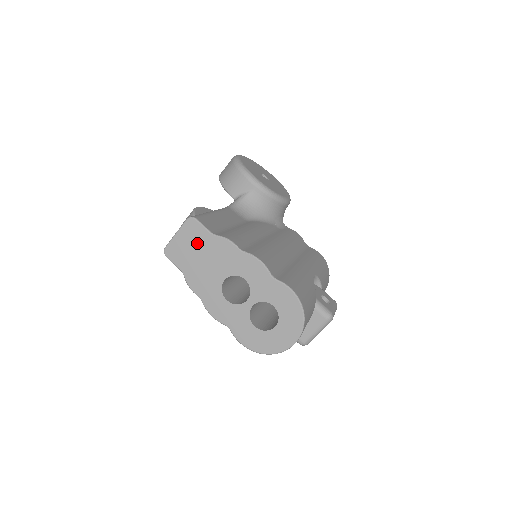
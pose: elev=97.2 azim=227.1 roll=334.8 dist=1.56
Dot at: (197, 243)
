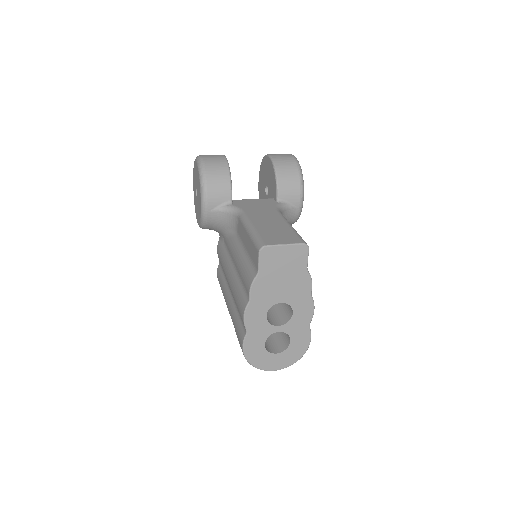
Dot at: (291, 265)
